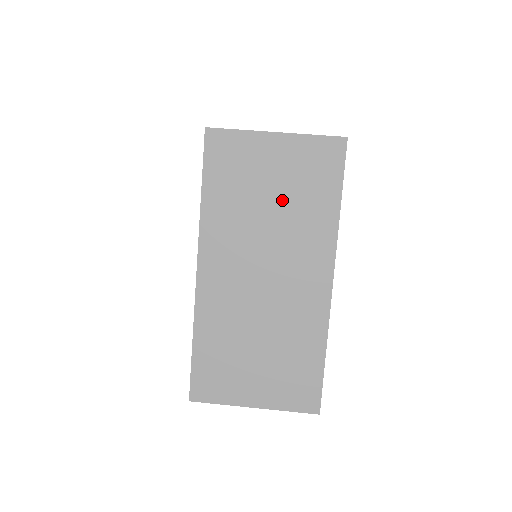
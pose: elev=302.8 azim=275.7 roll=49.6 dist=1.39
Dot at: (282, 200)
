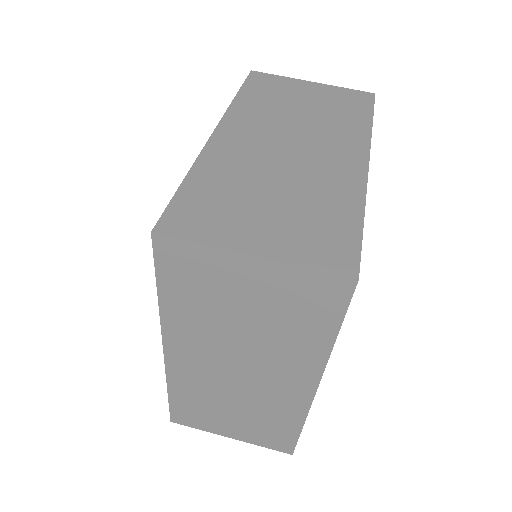
Dot at: (260, 320)
